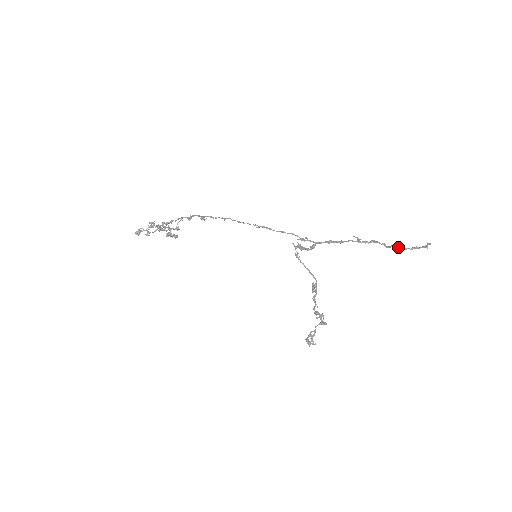
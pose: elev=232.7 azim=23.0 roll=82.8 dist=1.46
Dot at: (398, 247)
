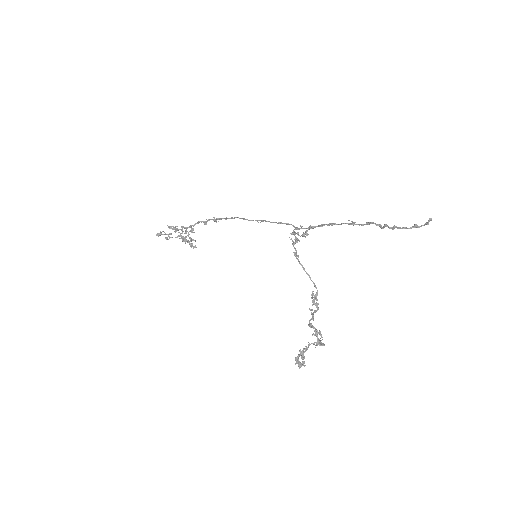
Dot at: occluded
